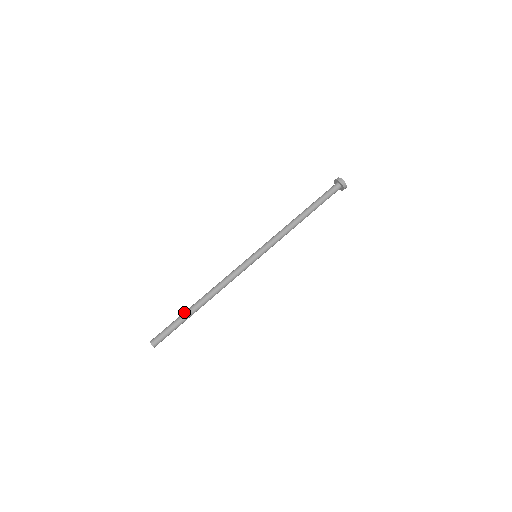
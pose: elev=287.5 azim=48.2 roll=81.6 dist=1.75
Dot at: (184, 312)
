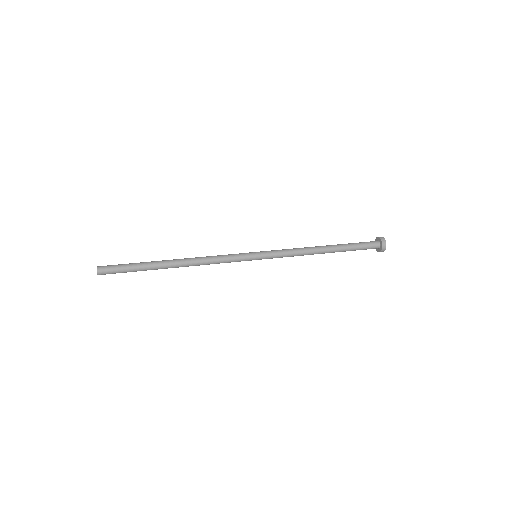
Dot at: (151, 262)
